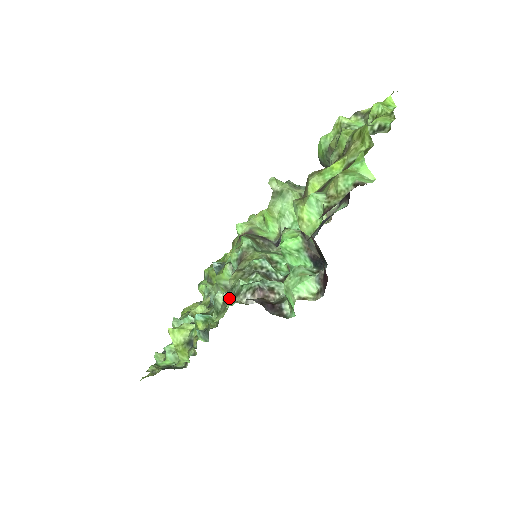
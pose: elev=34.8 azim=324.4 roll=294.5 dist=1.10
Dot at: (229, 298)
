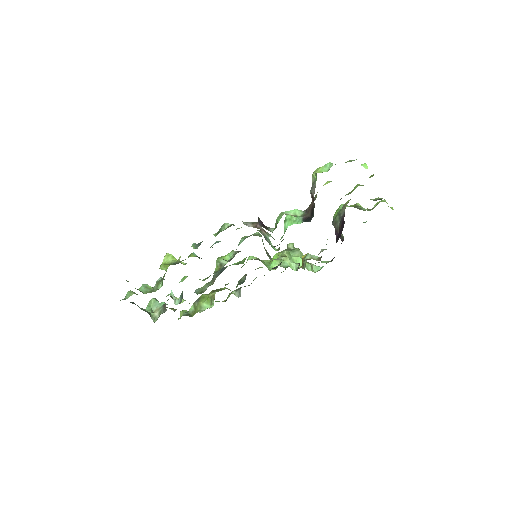
Dot at: occluded
